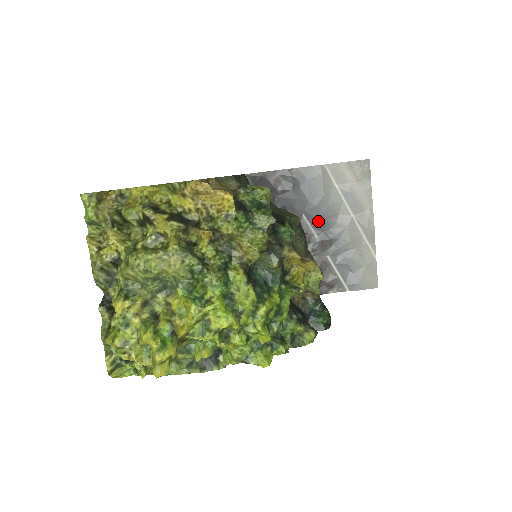
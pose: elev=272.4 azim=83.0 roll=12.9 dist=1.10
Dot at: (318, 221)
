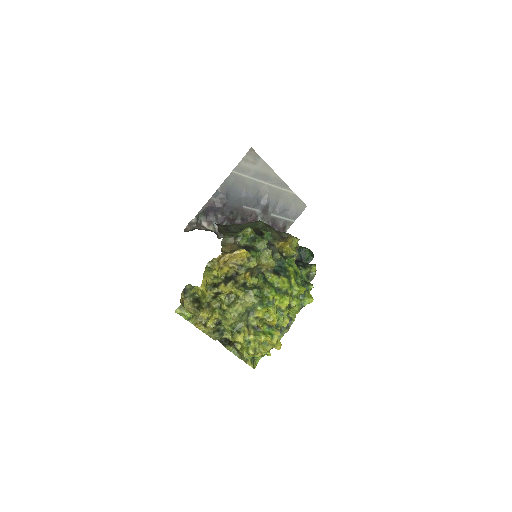
Dot at: (253, 203)
